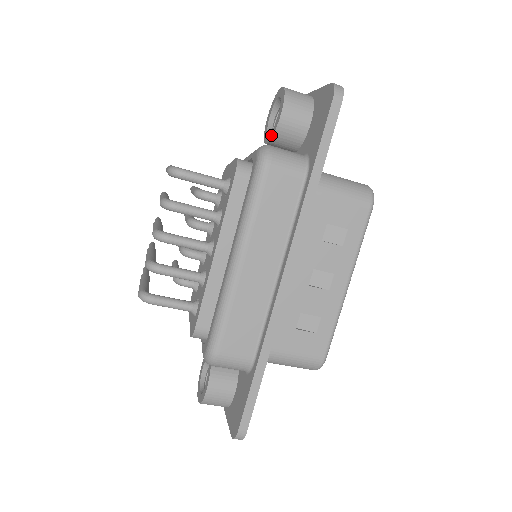
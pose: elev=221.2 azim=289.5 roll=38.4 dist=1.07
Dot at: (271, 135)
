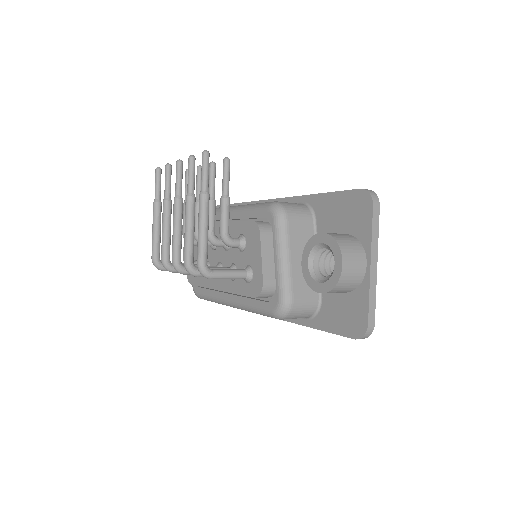
Dot at: (306, 276)
